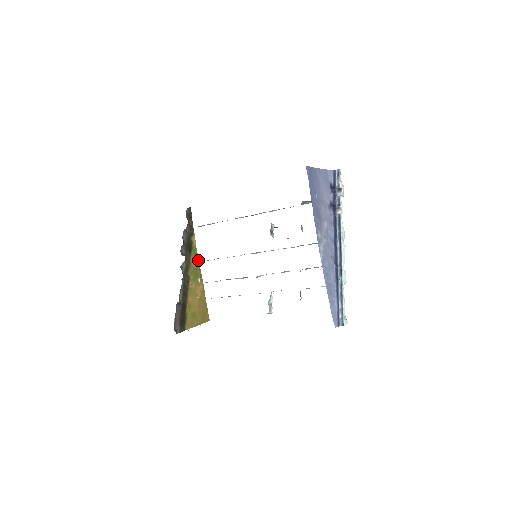
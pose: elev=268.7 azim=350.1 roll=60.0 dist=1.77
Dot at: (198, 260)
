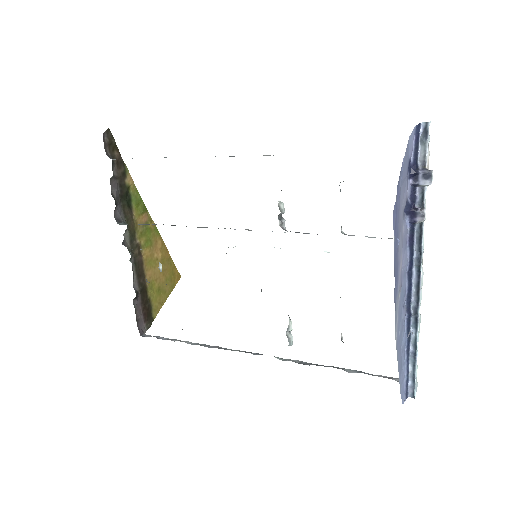
Dot at: (145, 207)
